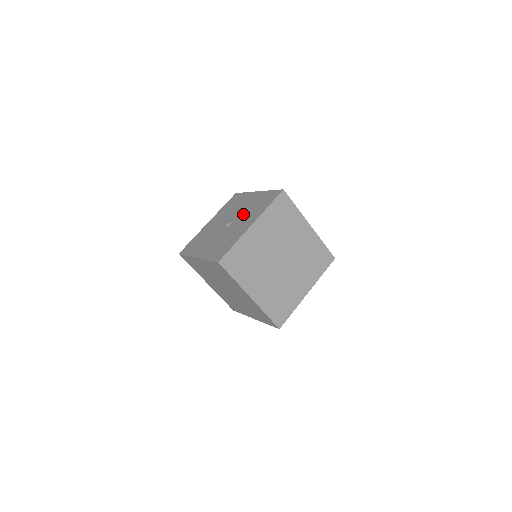
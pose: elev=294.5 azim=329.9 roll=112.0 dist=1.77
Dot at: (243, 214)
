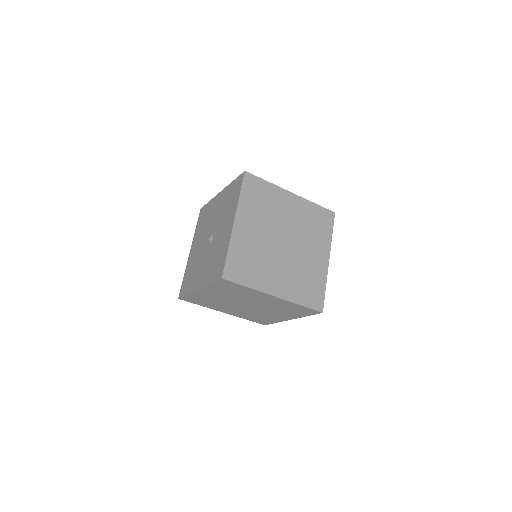
Dot at: (219, 220)
